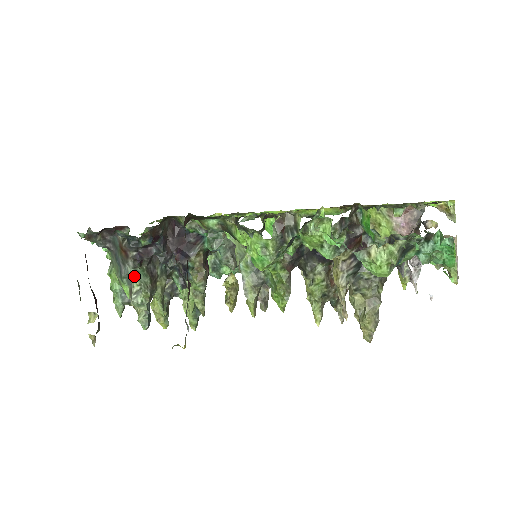
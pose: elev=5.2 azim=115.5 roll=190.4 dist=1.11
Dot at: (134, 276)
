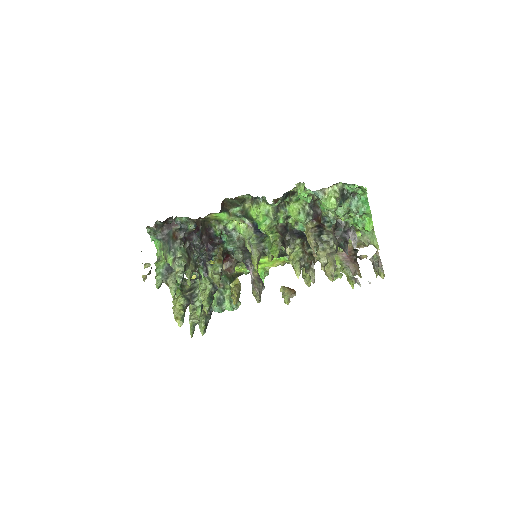
Dot at: (179, 250)
